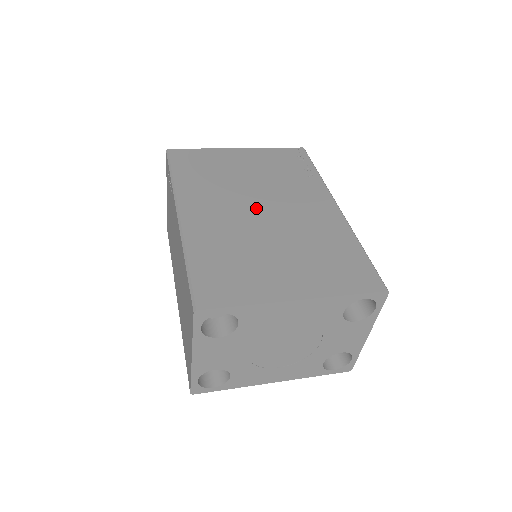
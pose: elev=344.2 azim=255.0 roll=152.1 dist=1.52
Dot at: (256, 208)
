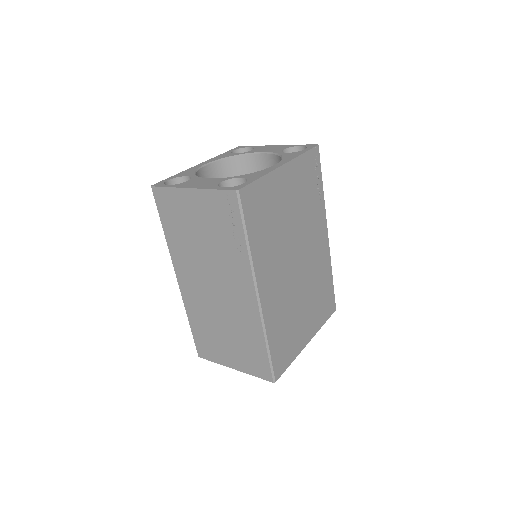
Dot at: (295, 262)
